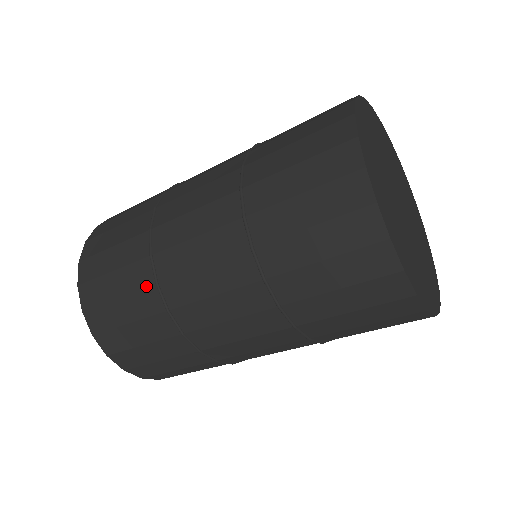
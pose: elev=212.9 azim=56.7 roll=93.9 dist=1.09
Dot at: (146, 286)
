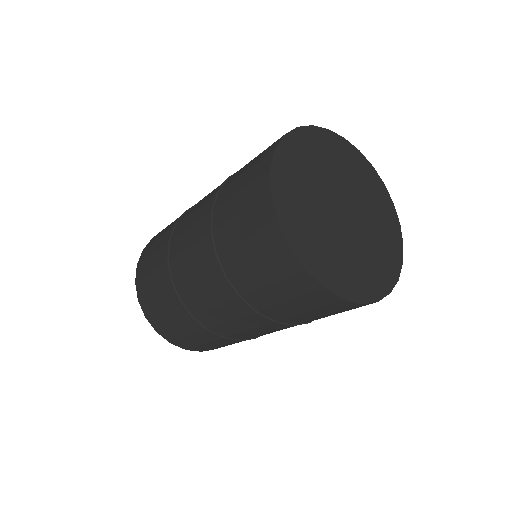
Dot at: (165, 244)
